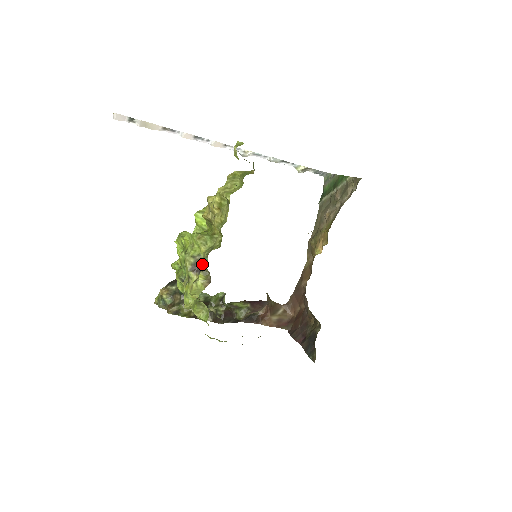
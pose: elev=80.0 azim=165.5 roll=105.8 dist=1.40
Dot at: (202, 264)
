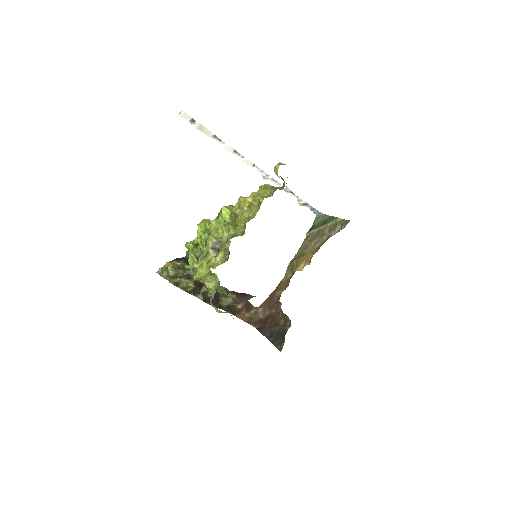
Dot at: (225, 244)
